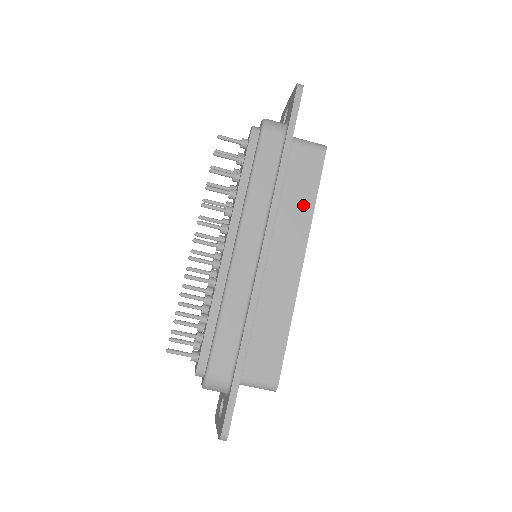
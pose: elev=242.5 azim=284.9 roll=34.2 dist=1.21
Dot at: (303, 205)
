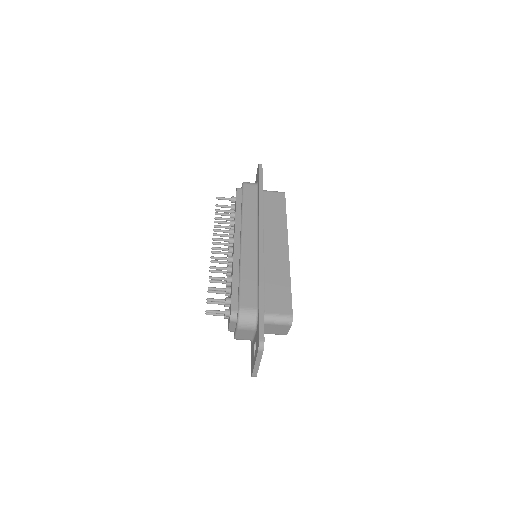
Dot at: (279, 218)
